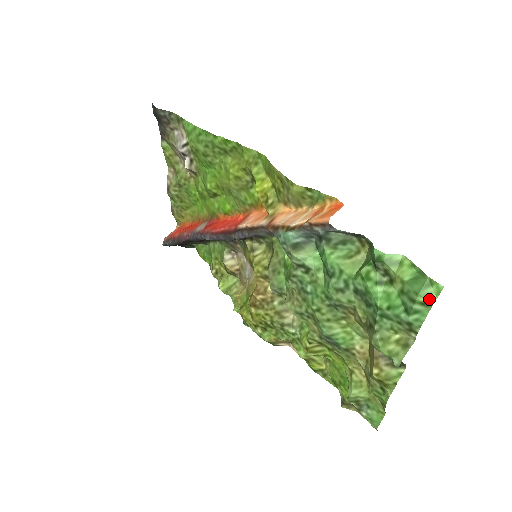
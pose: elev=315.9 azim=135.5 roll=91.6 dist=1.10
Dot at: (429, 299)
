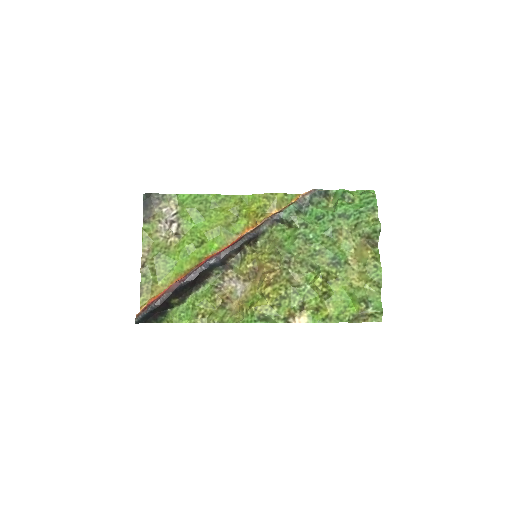
Dot at: (373, 194)
